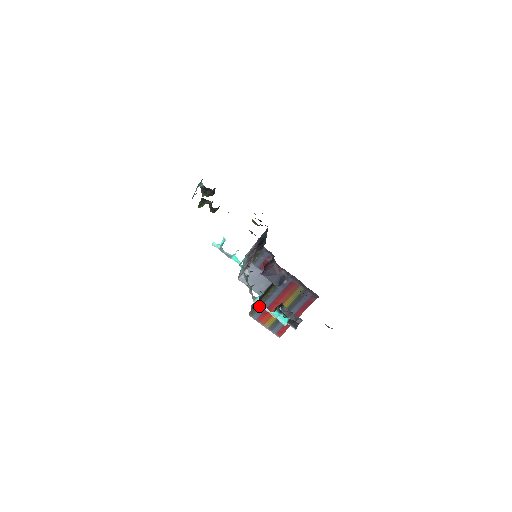
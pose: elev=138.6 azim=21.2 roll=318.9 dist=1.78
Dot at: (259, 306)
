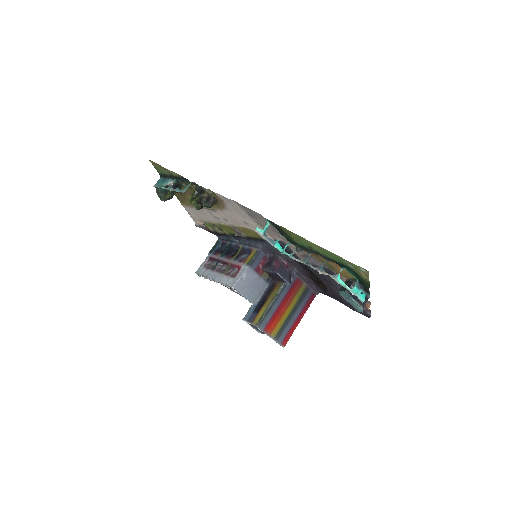
Dot at: (340, 284)
